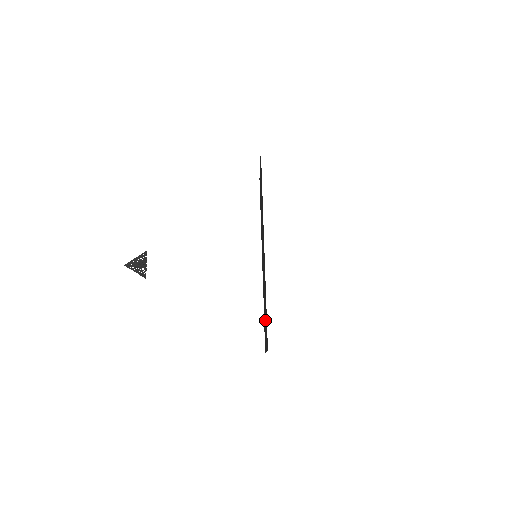
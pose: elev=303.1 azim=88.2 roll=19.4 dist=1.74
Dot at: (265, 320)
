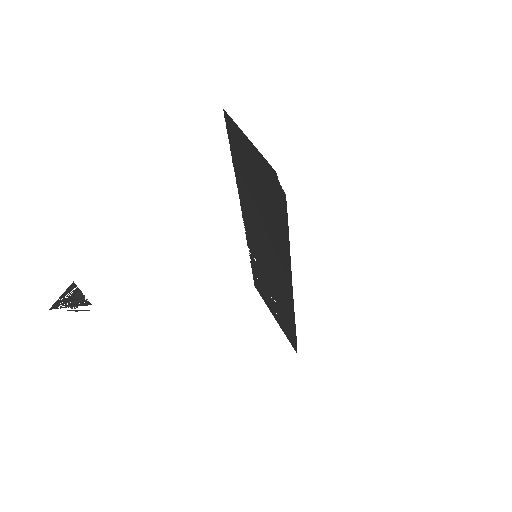
Dot at: (274, 304)
